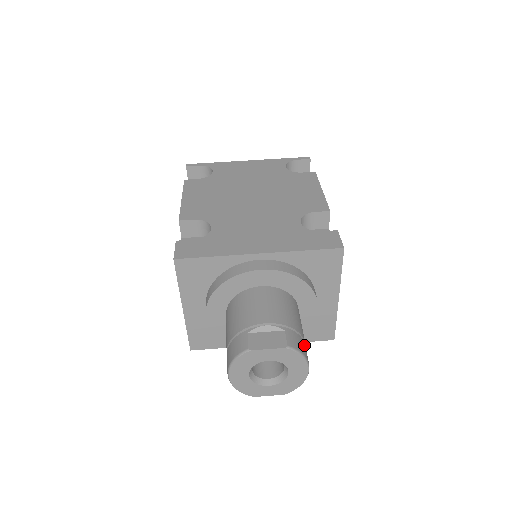
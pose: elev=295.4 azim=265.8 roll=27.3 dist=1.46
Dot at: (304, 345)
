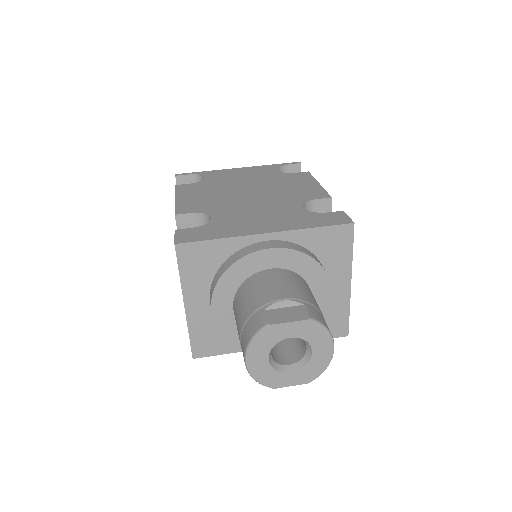
Dot at: occluded
